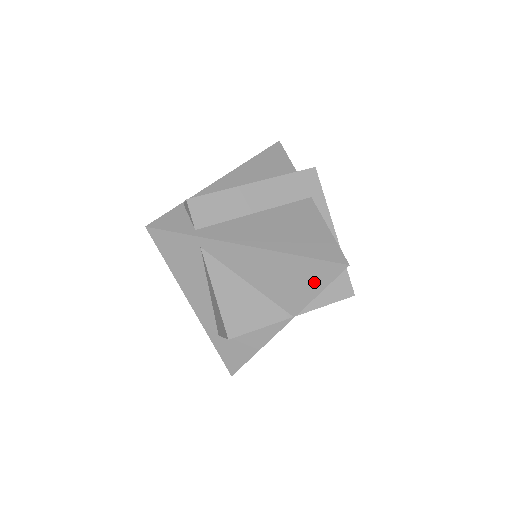
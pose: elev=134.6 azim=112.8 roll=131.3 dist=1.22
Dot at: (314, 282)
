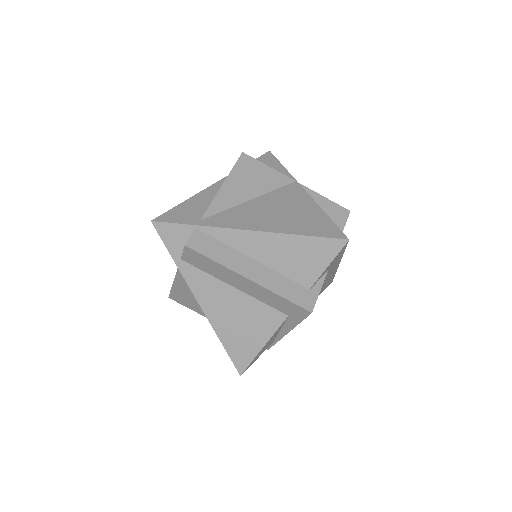
Dot at: occluded
